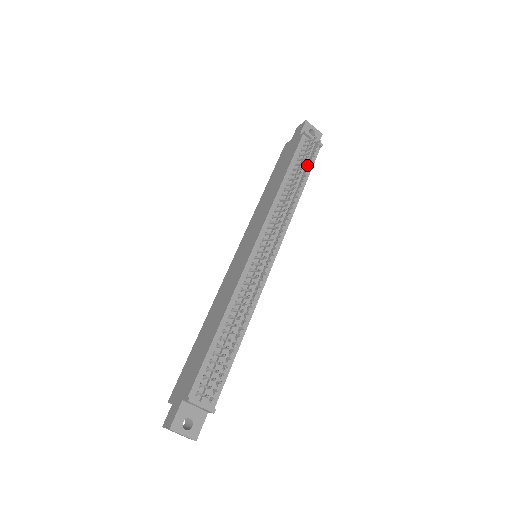
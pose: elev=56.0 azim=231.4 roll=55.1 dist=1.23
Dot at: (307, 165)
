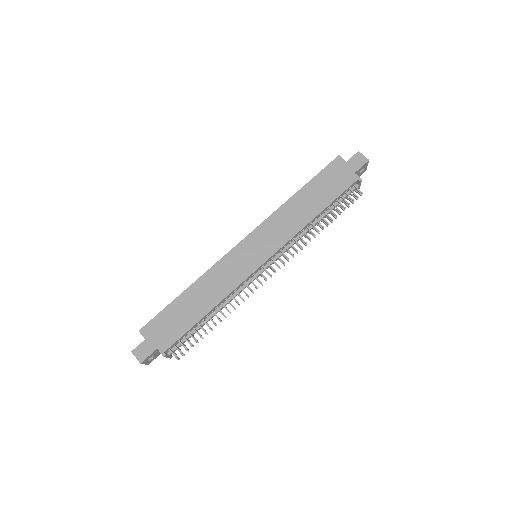
Dot at: (339, 212)
